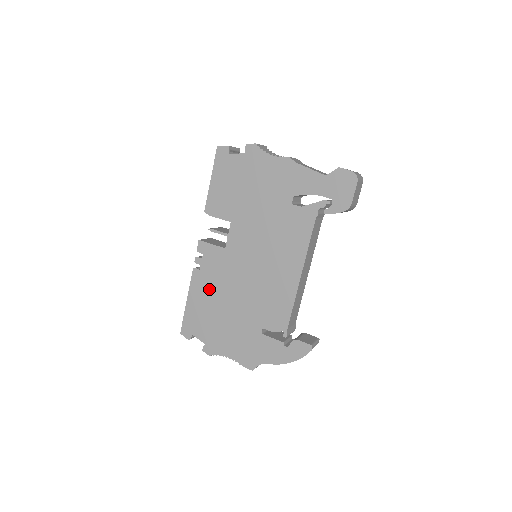
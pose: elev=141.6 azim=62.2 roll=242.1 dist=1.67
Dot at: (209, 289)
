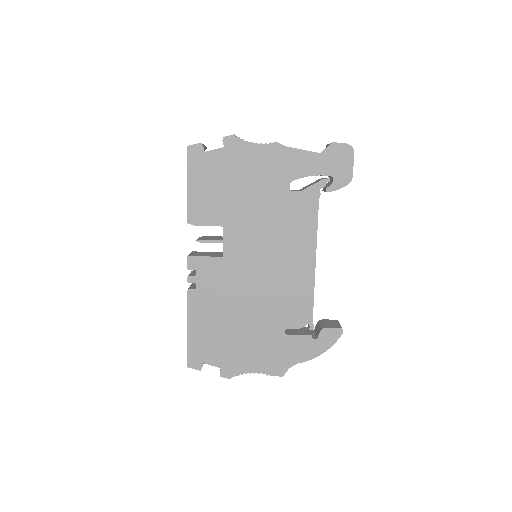
Dot at: (213, 307)
